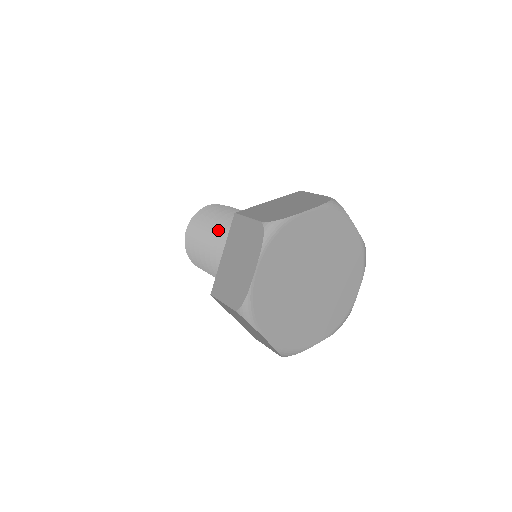
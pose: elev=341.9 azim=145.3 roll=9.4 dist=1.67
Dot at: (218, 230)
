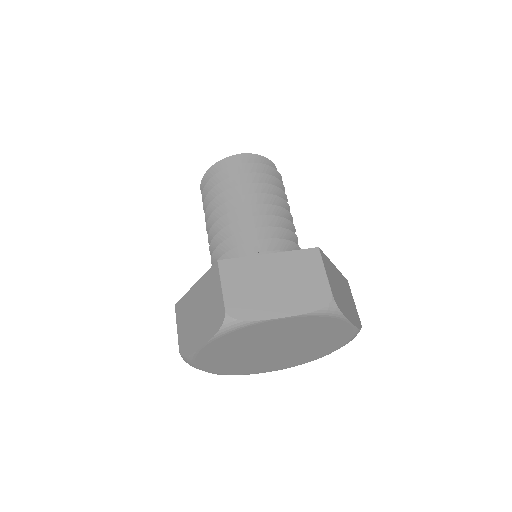
Dot at: (224, 216)
